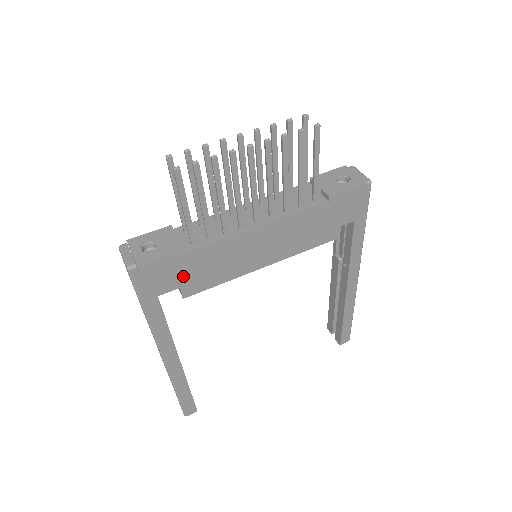
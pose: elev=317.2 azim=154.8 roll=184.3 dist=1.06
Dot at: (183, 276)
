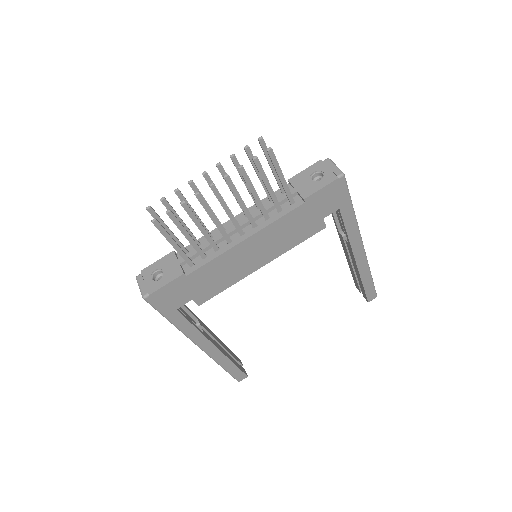
Dot at: (191, 291)
